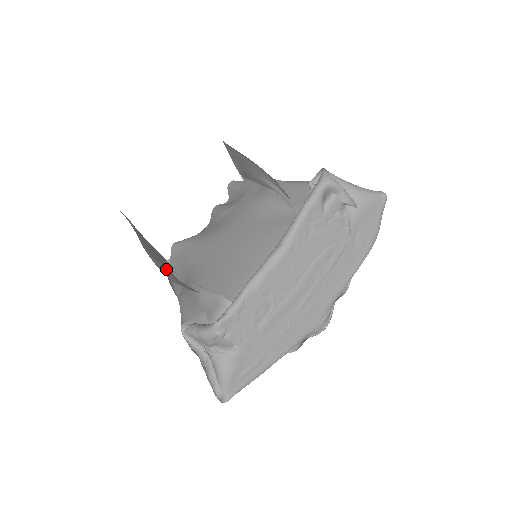
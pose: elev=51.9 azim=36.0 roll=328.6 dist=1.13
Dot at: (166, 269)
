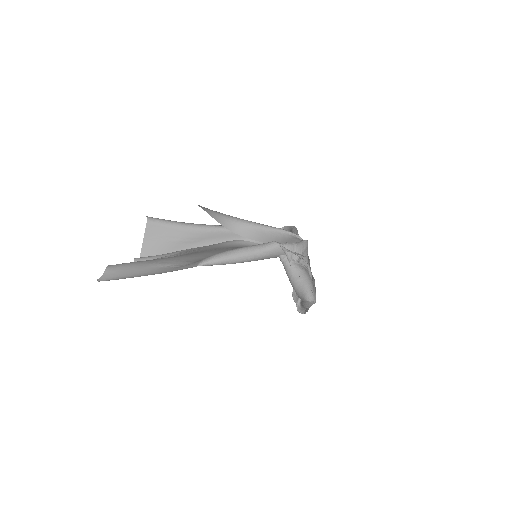
Dot at: occluded
